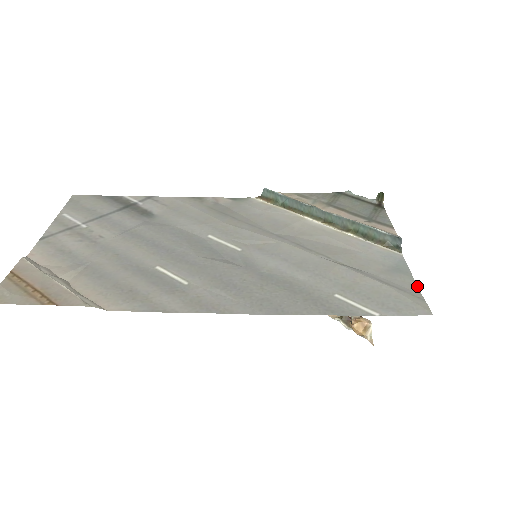
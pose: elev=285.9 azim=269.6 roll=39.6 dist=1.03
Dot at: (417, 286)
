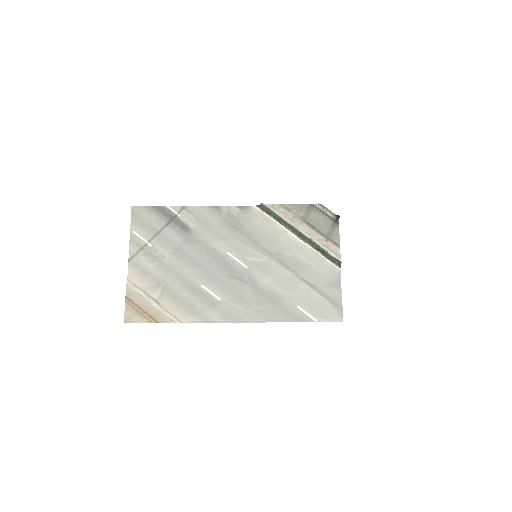
Dot at: occluded
